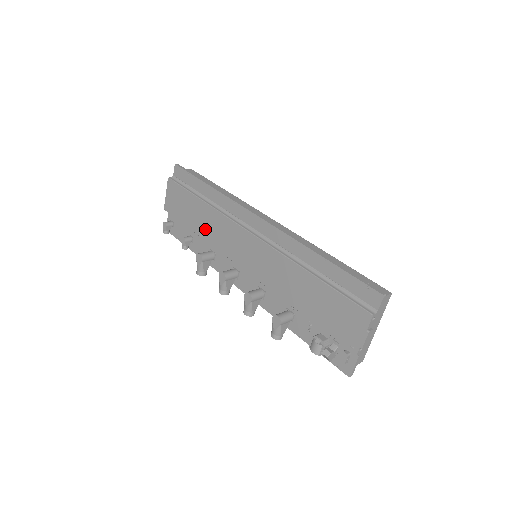
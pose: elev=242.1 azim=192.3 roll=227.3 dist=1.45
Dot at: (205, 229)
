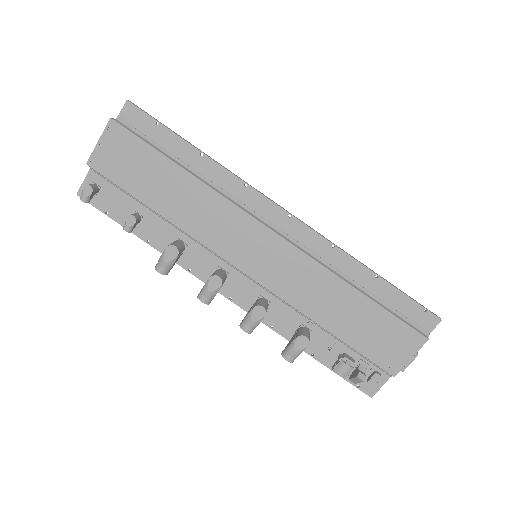
Dot at: (180, 210)
